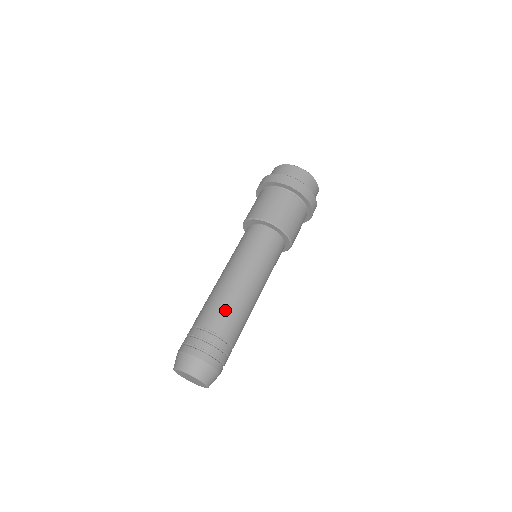
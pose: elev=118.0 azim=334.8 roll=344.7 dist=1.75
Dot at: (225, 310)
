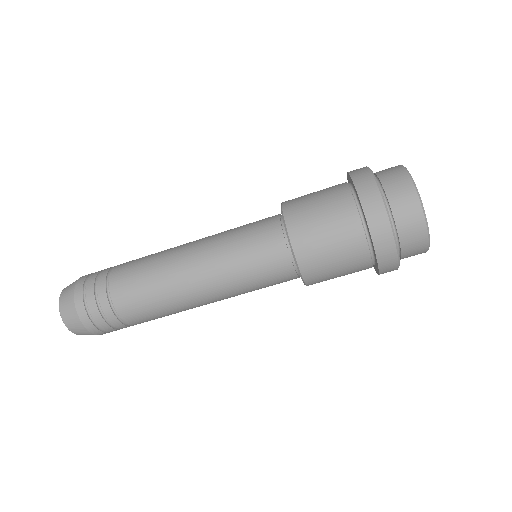
Dot at: (147, 299)
